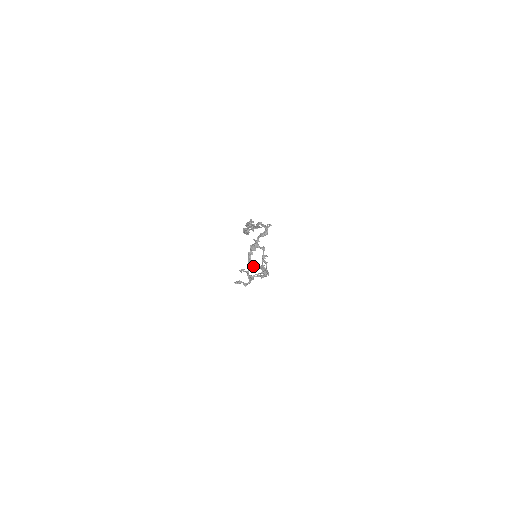
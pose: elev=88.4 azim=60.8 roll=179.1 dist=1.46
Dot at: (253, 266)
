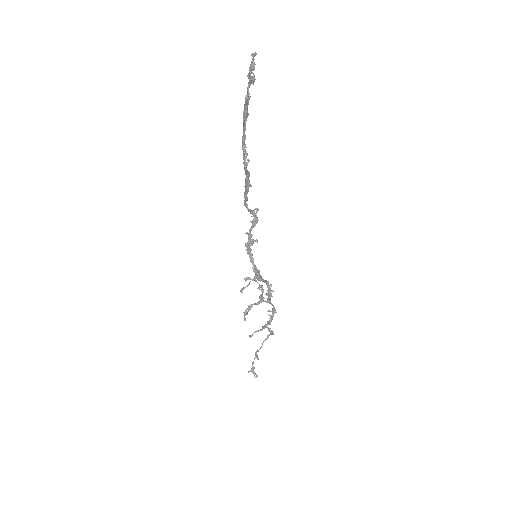
Dot at: occluded
